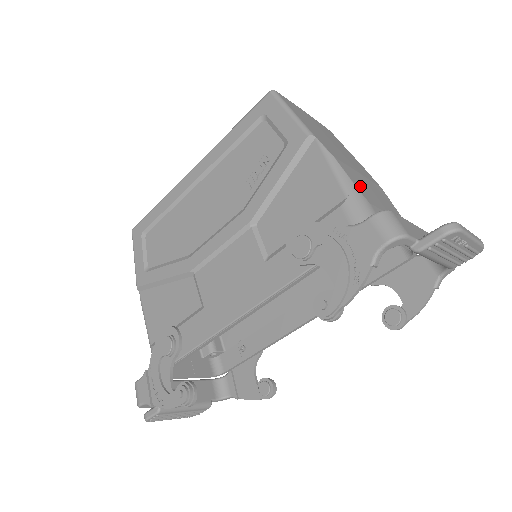
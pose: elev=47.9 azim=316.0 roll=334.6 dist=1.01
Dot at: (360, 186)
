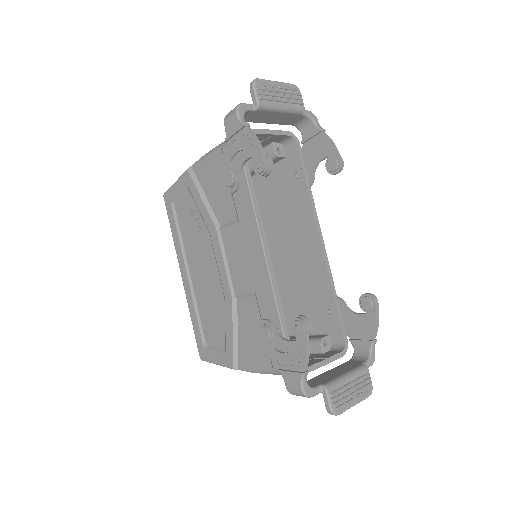
Dot at: occluded
